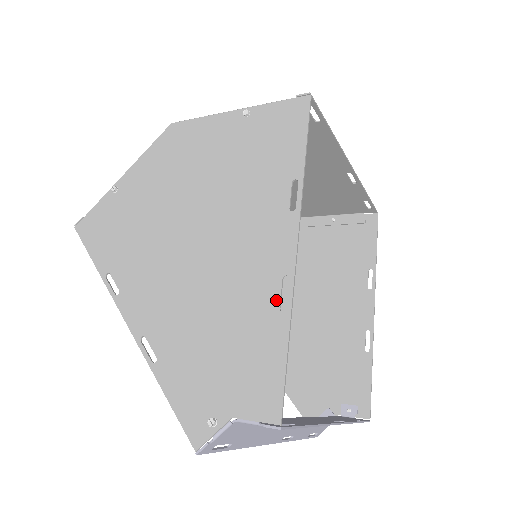
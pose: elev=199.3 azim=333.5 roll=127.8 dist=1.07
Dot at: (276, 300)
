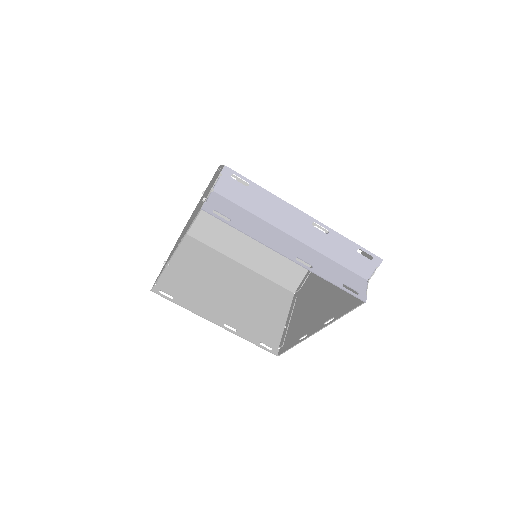
Dot at: occluded
